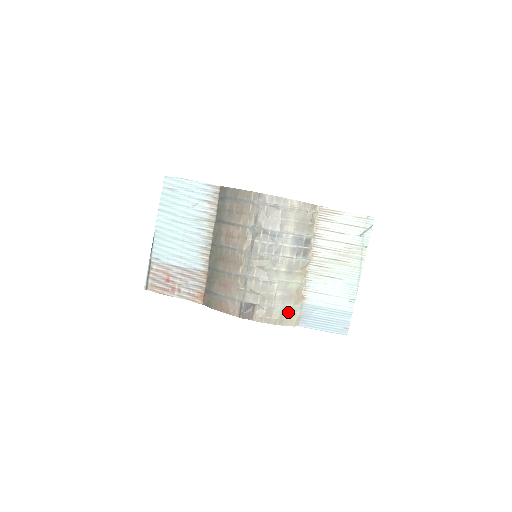
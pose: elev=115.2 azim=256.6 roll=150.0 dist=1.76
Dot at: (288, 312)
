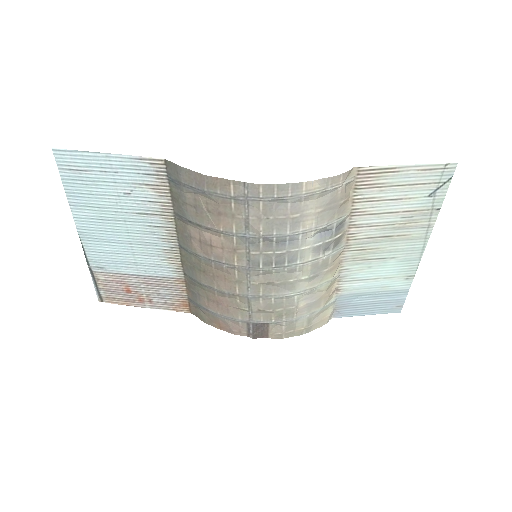
Dot at: (317, 315)
